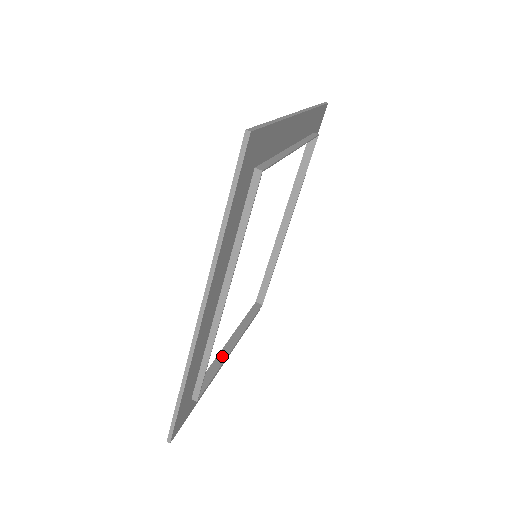
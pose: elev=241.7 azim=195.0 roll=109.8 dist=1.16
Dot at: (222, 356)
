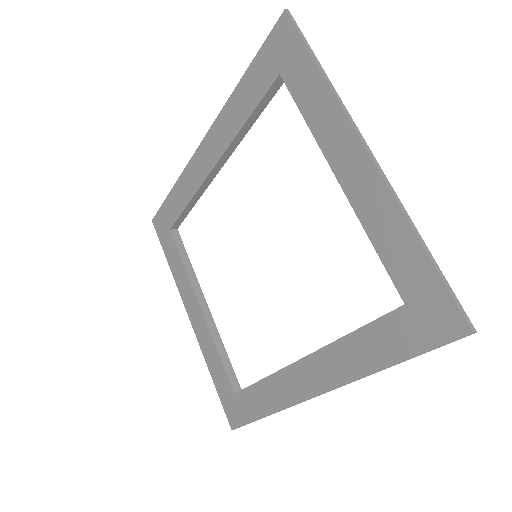
Dot at: (213, 329)
